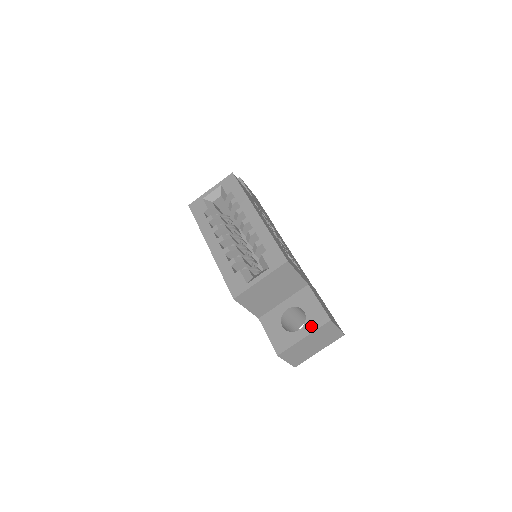
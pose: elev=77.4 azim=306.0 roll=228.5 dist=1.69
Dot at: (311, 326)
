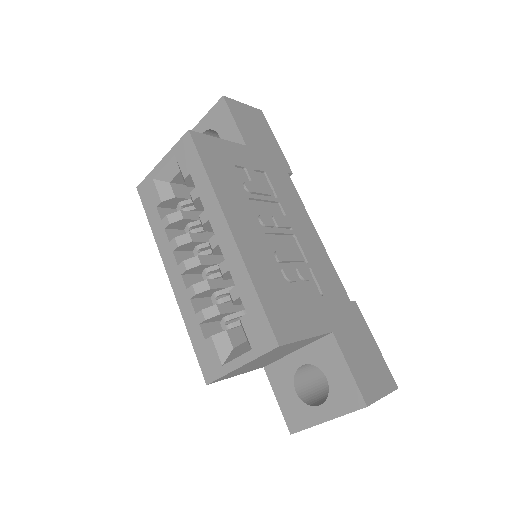
Dot at: (336, 406)
